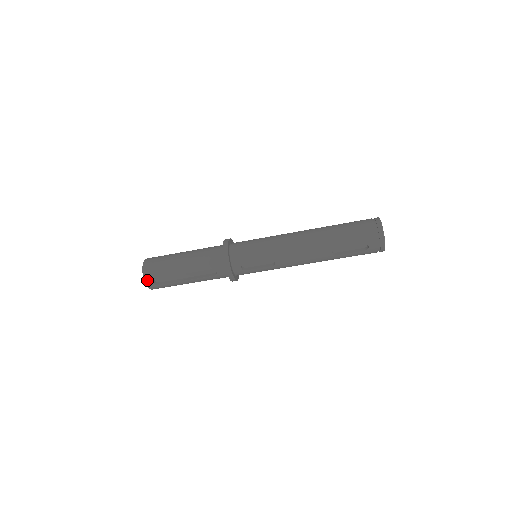
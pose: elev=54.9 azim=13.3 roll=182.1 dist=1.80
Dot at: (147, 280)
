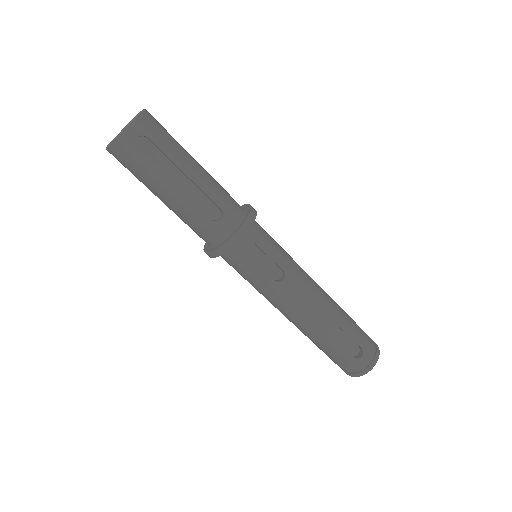
Dot at: (136, 125)
